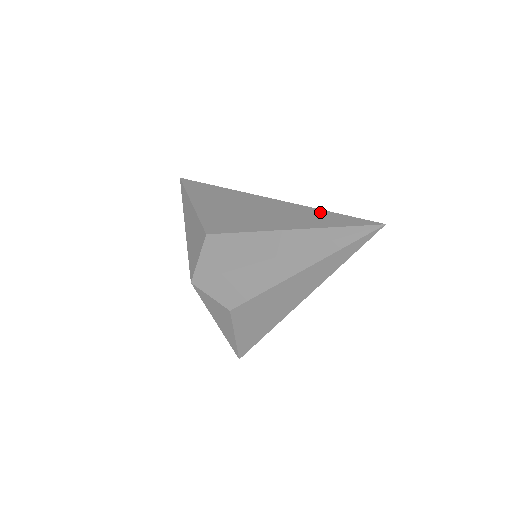
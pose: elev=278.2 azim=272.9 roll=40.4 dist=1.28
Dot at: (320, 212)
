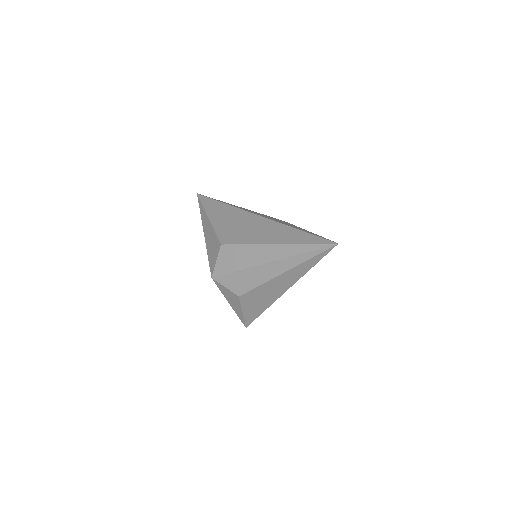
Dot at: (298, 231)
